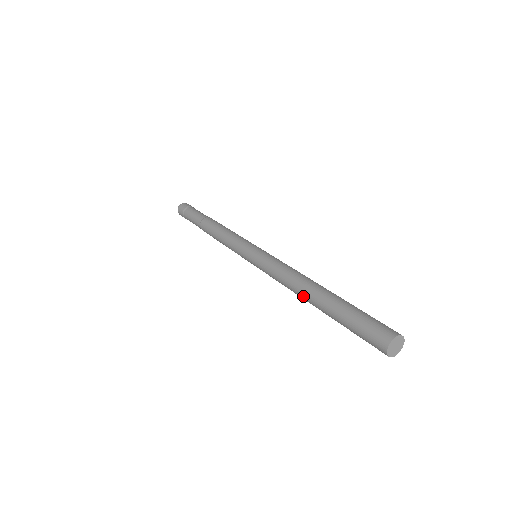
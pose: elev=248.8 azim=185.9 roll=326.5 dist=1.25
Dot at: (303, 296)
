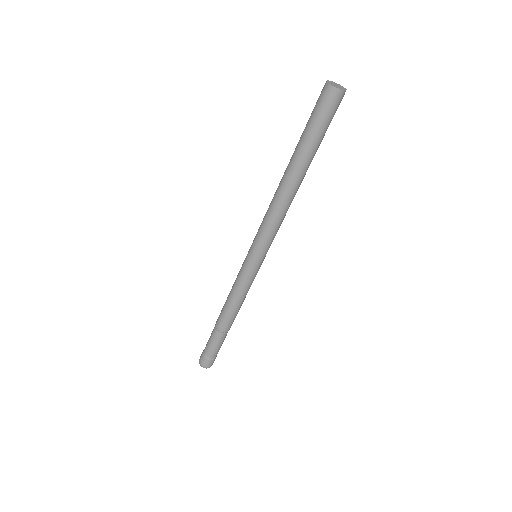
Dot at: (286, 186)
